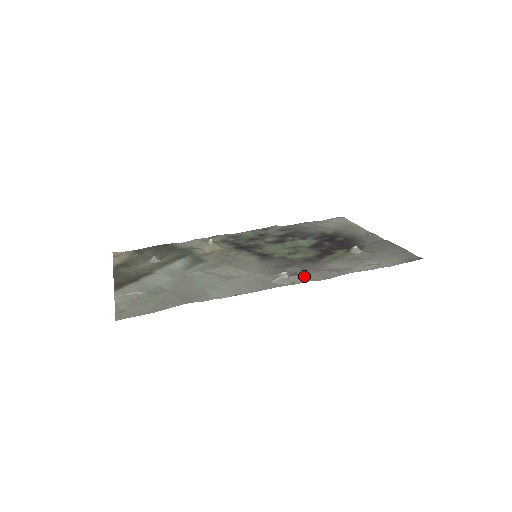
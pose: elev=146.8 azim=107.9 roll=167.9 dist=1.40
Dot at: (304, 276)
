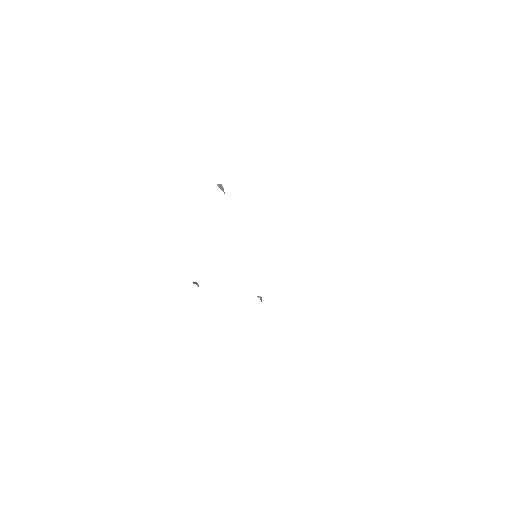
Dot at: occluded
